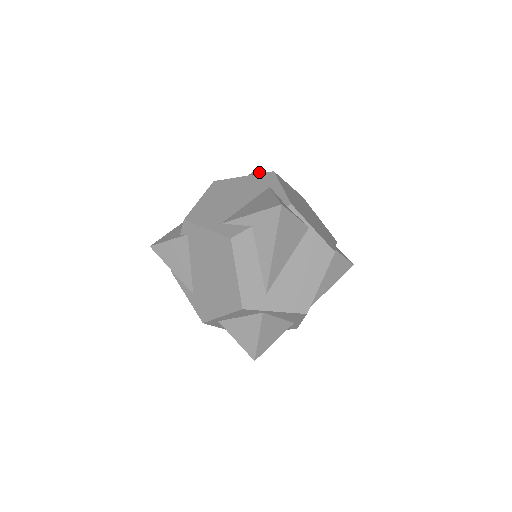
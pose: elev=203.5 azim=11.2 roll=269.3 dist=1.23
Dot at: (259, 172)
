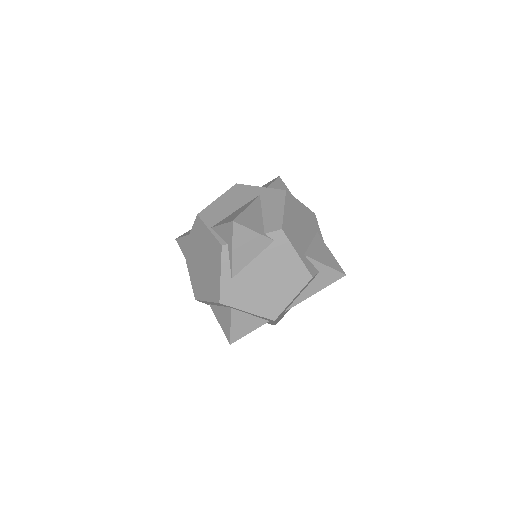
Dot at: occluded
